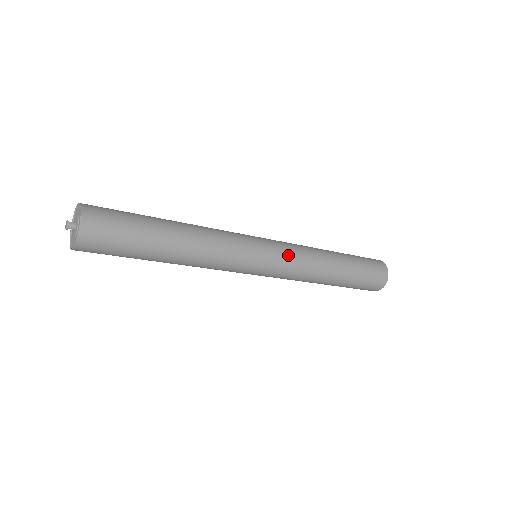
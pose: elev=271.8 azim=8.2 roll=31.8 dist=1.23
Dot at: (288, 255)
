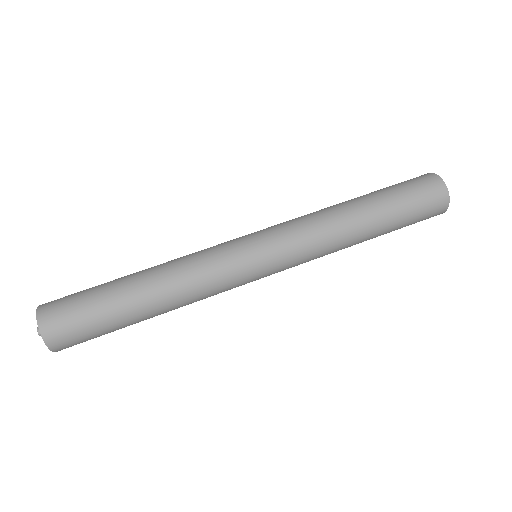
Dot at: (279, 225)
